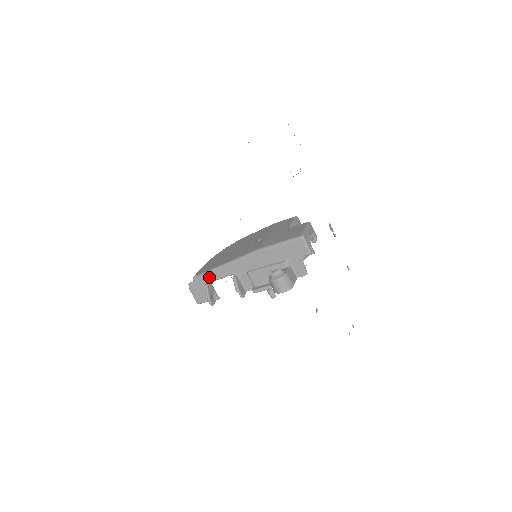
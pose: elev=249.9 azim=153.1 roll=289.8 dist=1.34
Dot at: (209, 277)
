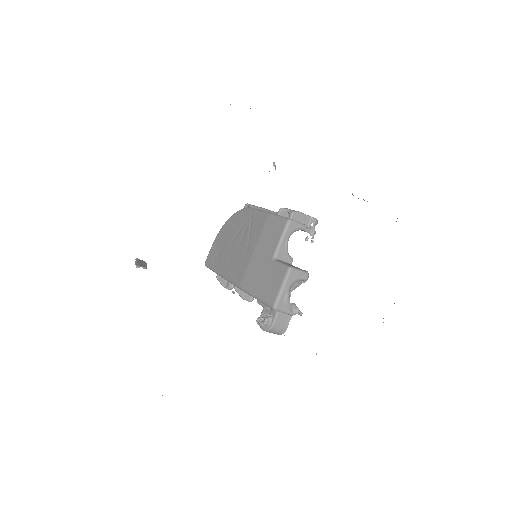
Dot at: occluded
